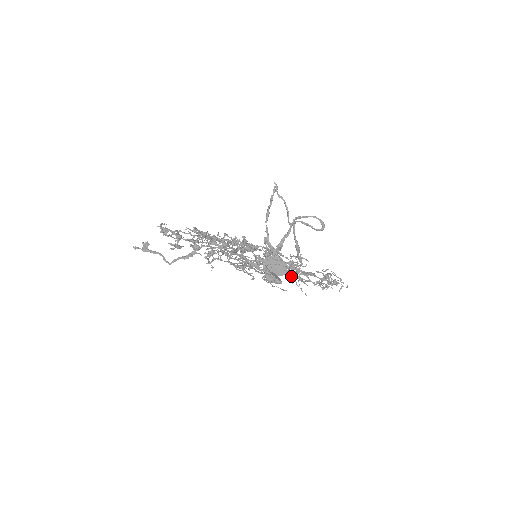
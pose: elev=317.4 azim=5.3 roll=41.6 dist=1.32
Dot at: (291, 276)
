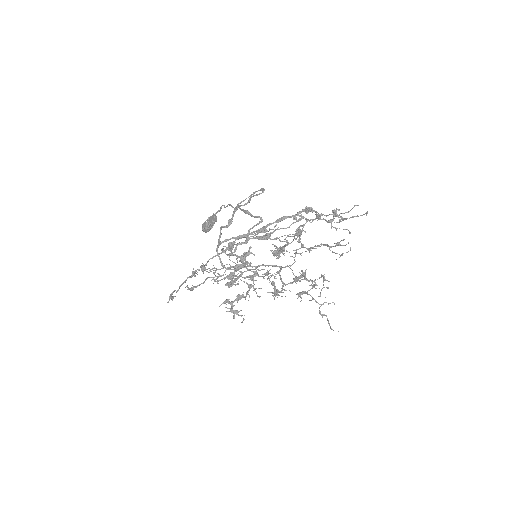
Dot at: (301, 247)
